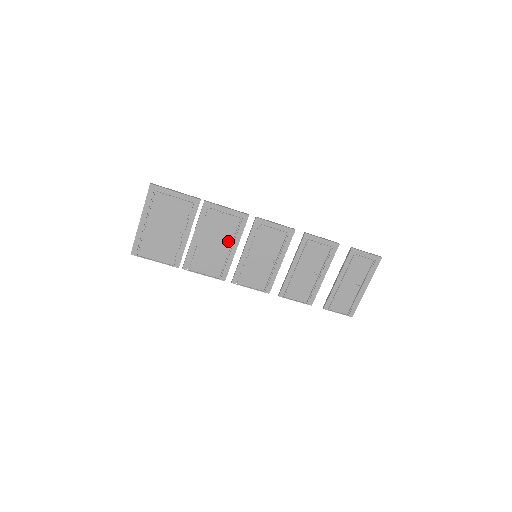
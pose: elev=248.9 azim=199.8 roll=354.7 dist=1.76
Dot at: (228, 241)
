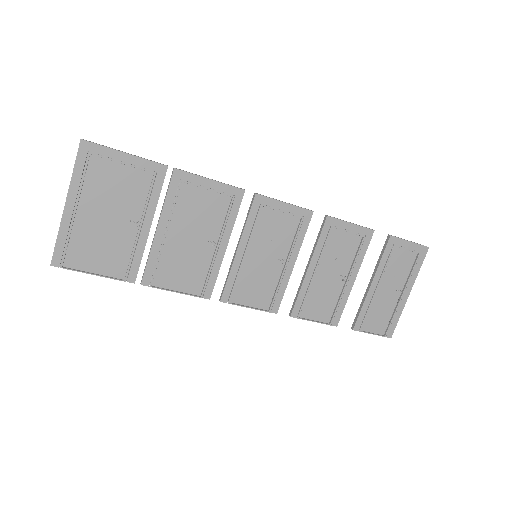
Dot at: (213, 234)
